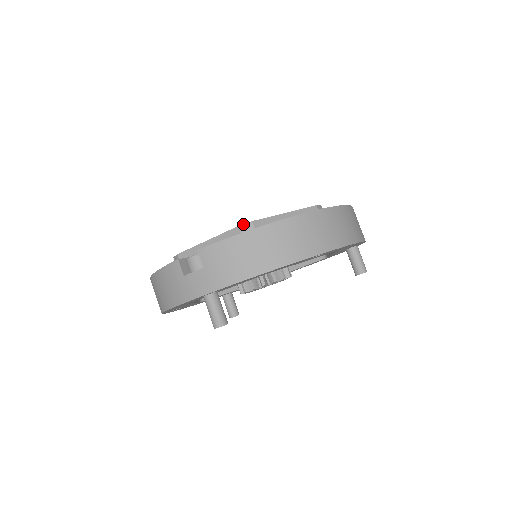
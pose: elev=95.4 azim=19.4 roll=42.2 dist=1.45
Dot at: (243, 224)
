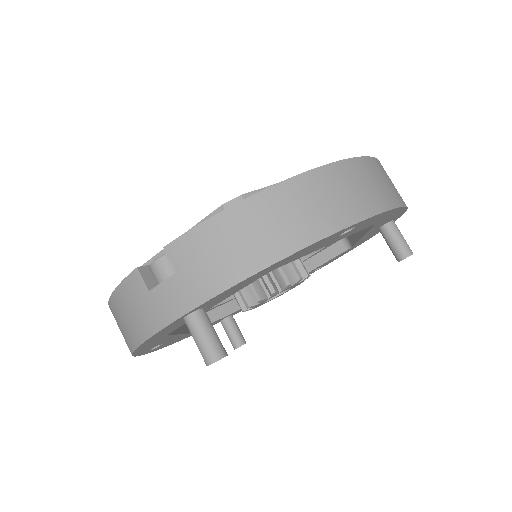
Dot at: (228, 201)
